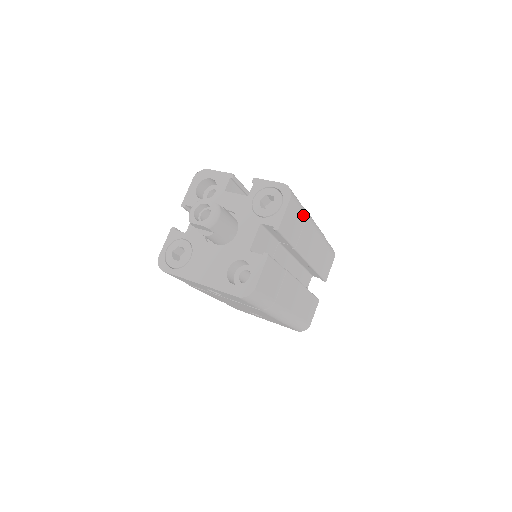
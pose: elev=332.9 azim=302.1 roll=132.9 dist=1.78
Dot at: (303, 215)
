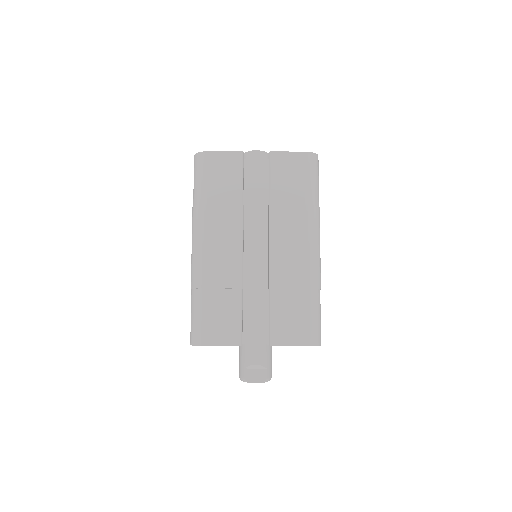
Dot at: occluded
